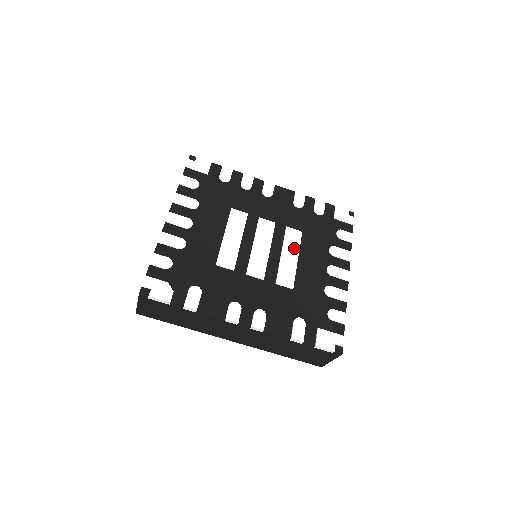
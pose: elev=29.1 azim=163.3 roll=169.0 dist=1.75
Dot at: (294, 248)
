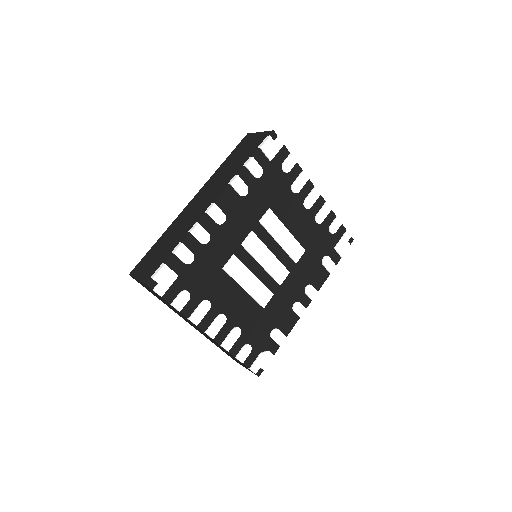
Dot at: (279, 228)
